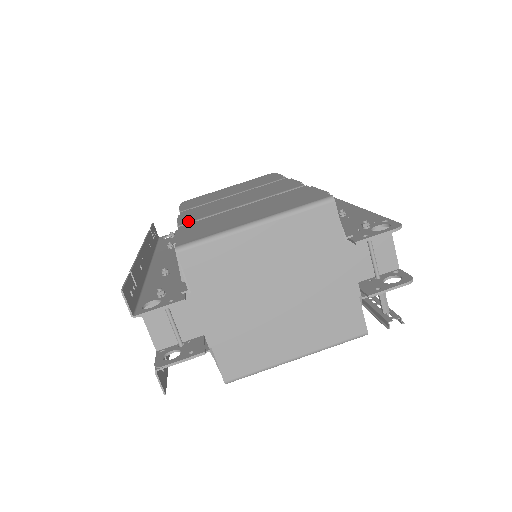
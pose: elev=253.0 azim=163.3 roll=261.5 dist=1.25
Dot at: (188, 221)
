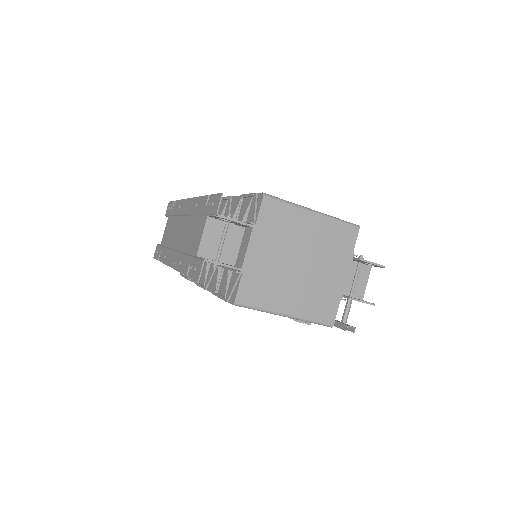
Dot at: occluded
